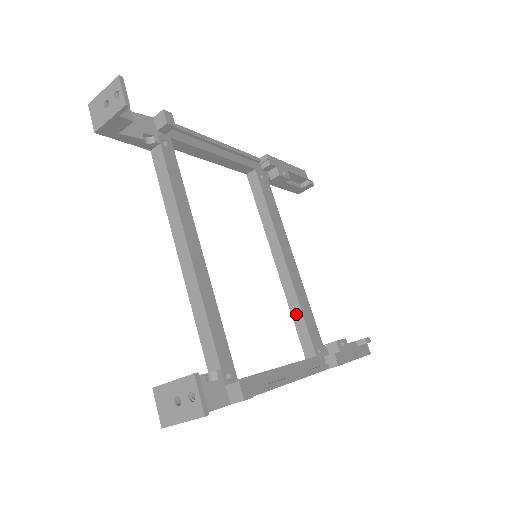
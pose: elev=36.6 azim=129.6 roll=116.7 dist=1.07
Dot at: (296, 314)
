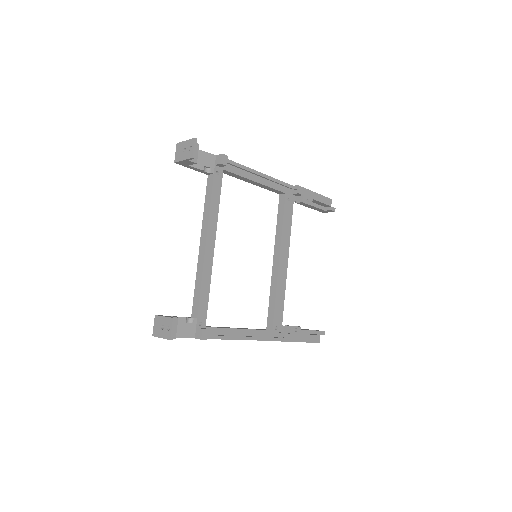
Dot at: (272, 300)
